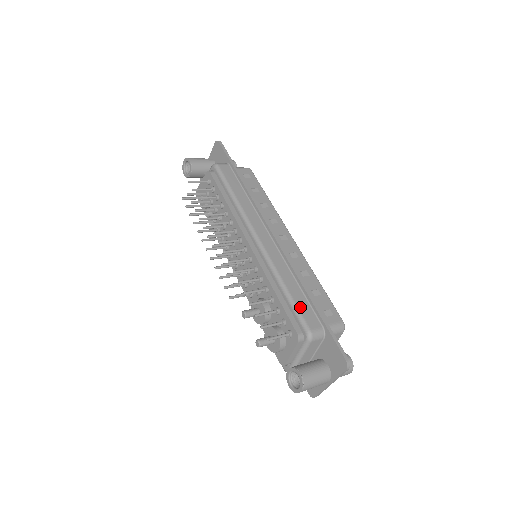
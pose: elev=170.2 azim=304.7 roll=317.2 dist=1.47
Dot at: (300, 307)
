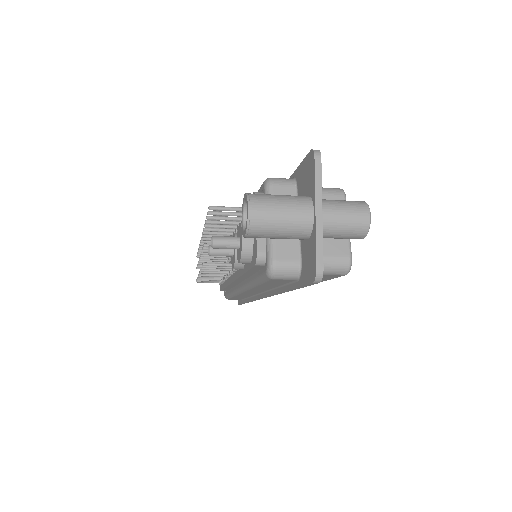
Dot at: occluded
